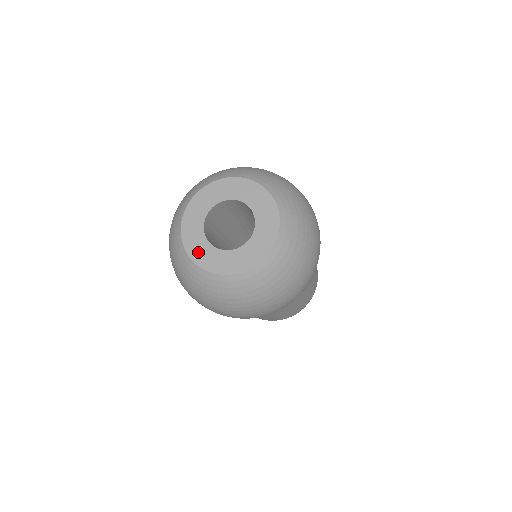
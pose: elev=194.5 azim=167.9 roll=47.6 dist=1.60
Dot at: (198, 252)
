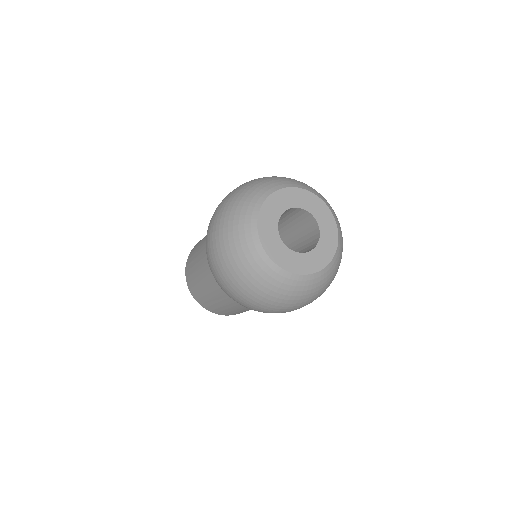
Dot at: (285, 260)
